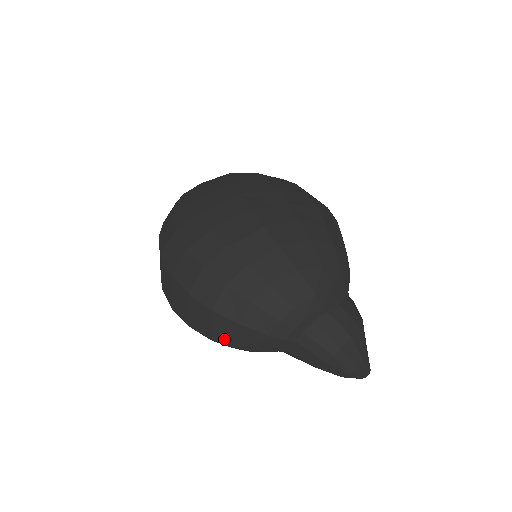
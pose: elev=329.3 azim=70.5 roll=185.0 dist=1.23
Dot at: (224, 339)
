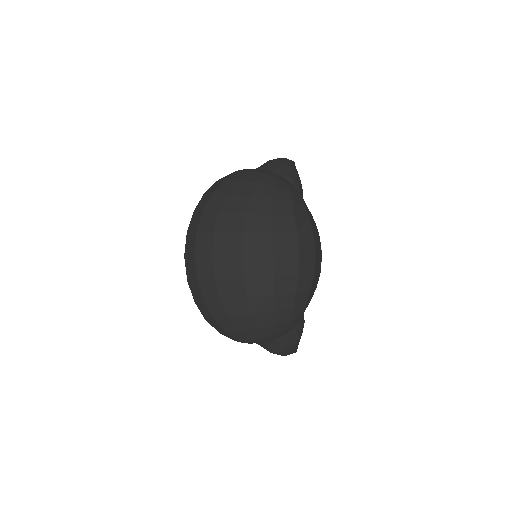
Dot at: occluded
